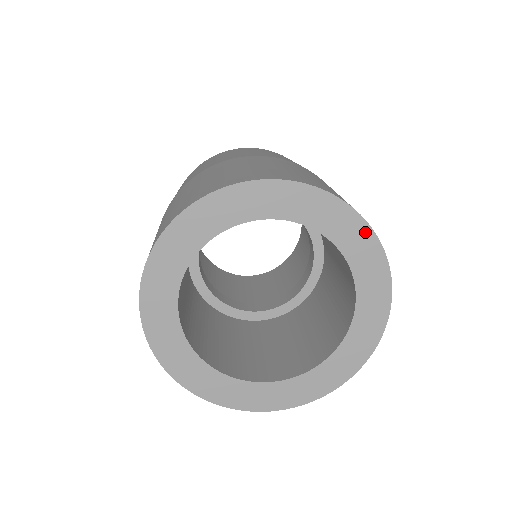
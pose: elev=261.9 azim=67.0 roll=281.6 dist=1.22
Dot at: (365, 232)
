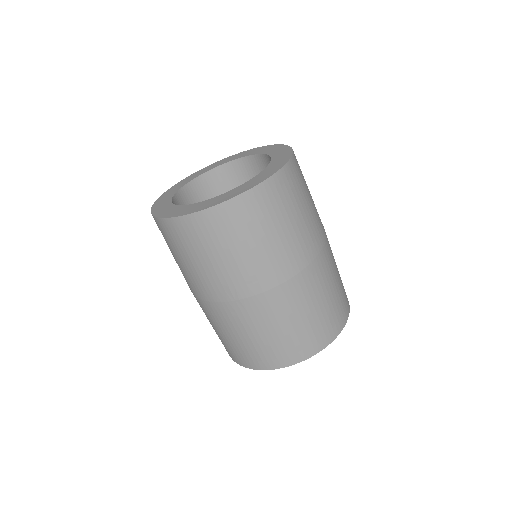
Dot at: occluded
